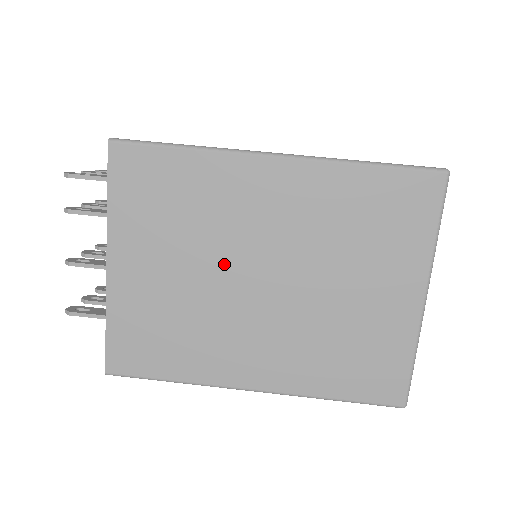
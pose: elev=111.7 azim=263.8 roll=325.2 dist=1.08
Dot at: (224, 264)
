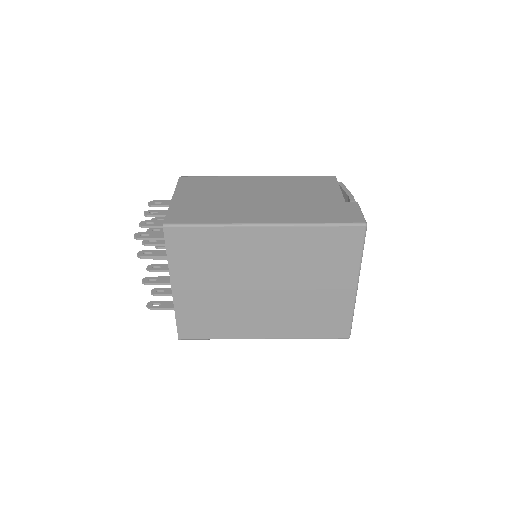
Dot at: (240, 282)
